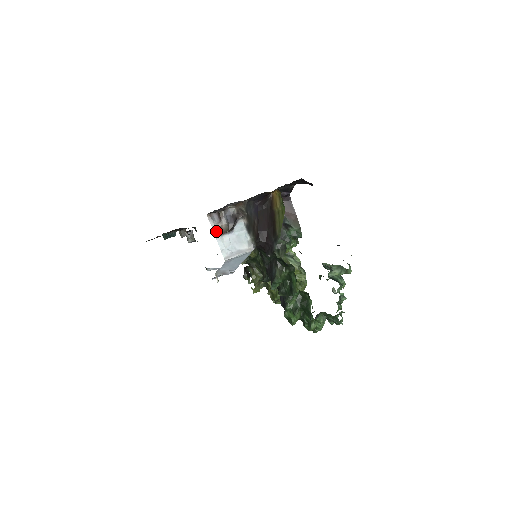
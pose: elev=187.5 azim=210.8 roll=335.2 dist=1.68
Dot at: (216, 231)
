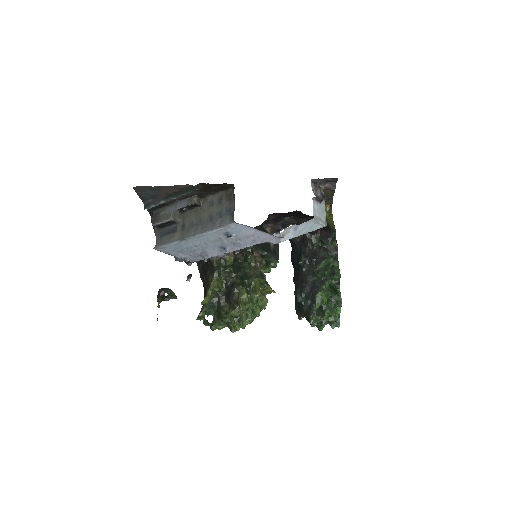
Dot at: (315, 194)
